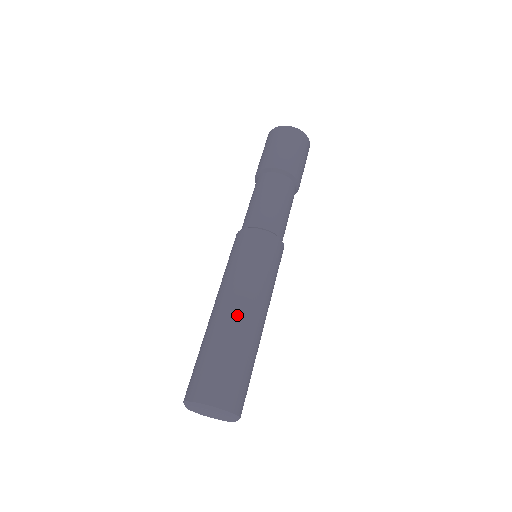
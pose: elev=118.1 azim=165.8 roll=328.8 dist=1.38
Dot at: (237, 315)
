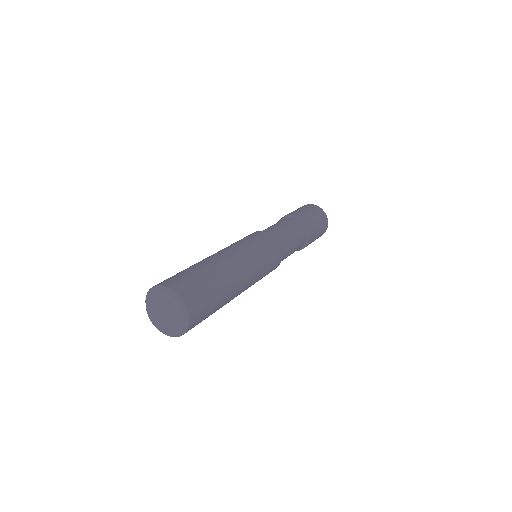
Dot at: (216, 256)
